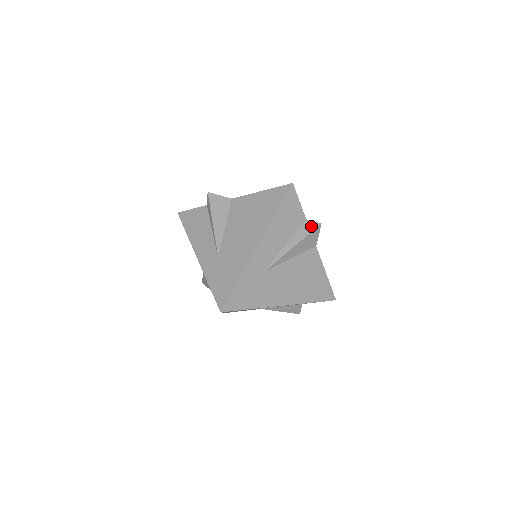
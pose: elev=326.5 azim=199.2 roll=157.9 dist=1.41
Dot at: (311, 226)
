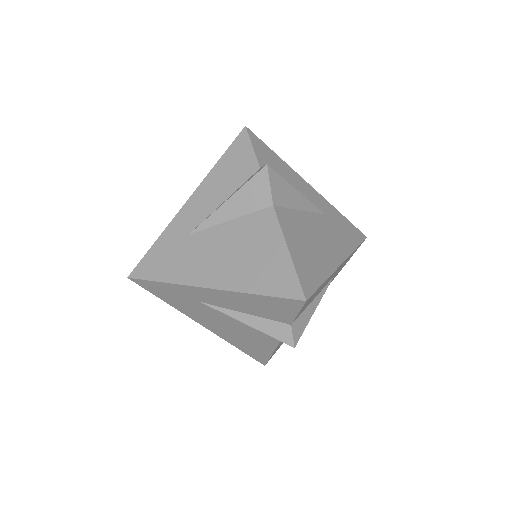
Dot at: (284, 335)
